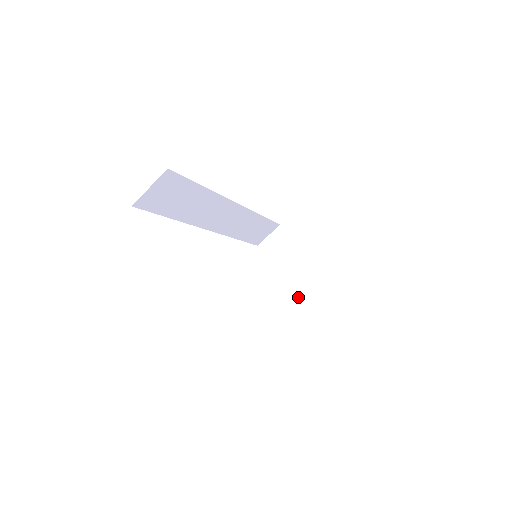
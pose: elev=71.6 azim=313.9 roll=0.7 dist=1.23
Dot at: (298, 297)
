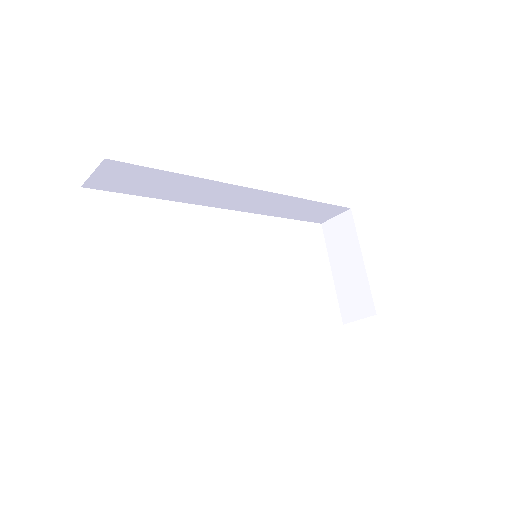
Dot at: (339, 300)
